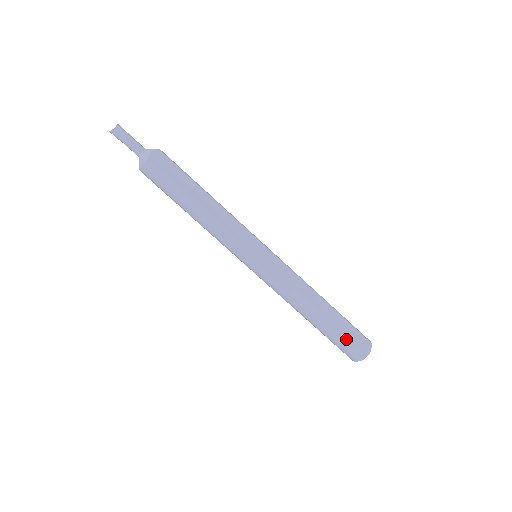
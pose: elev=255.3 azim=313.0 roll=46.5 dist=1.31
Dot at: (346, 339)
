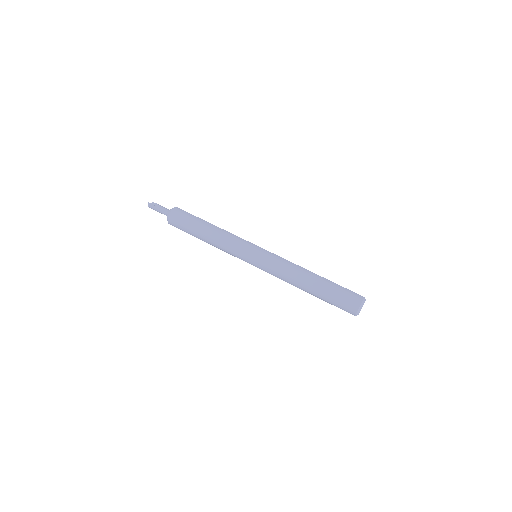
Dot at: (343, 288)
